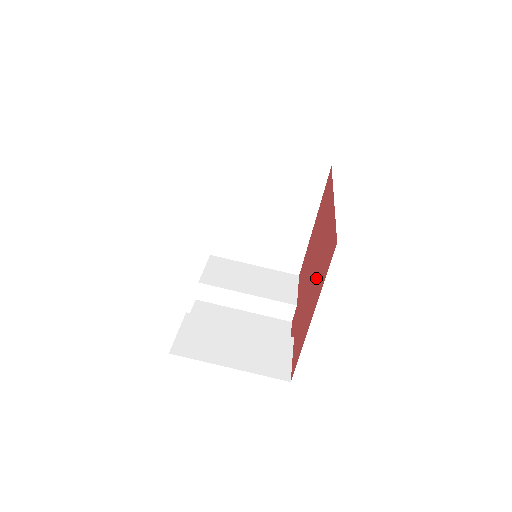
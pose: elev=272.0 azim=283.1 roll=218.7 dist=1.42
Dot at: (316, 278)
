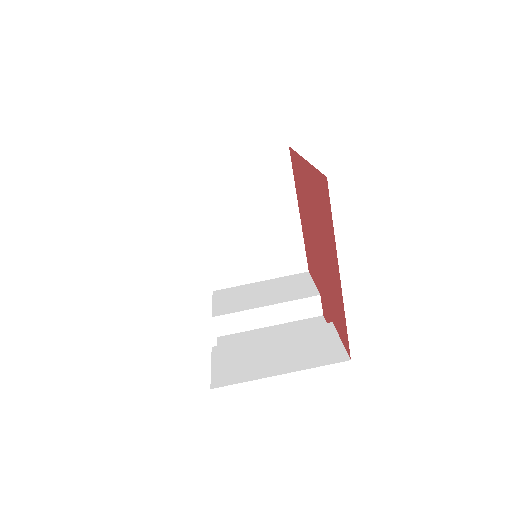
Dot at: (324, 240)
